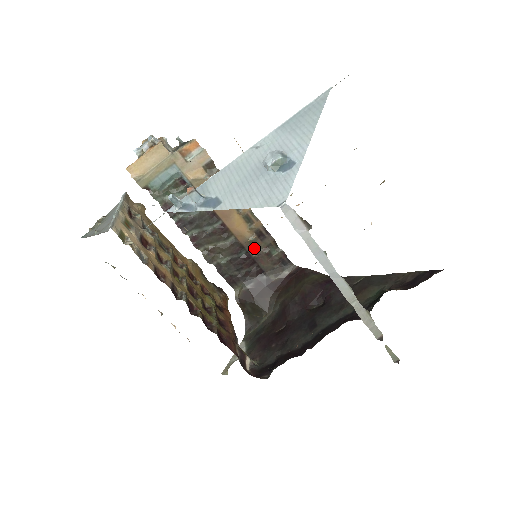
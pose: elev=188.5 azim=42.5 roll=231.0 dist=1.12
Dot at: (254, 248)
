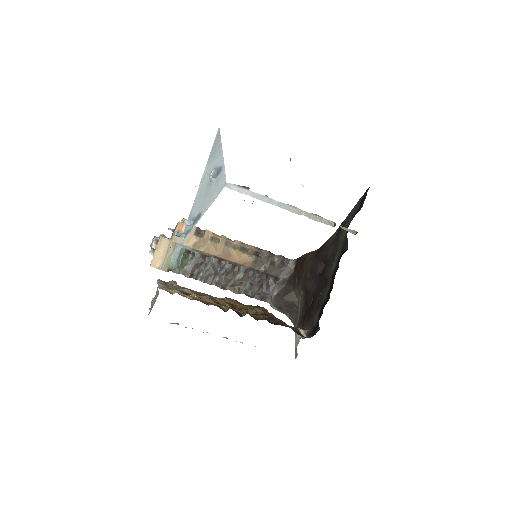
Dot at: (260, 265)
